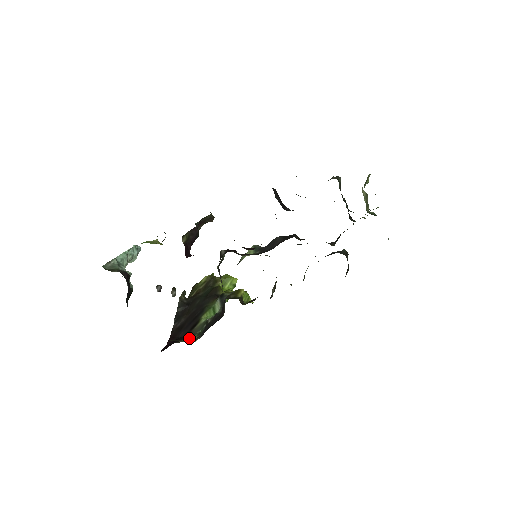
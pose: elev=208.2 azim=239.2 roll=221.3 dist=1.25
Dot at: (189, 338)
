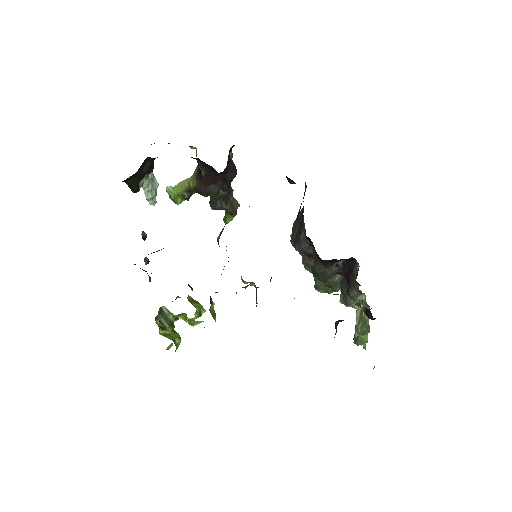
Dot at: occluded
